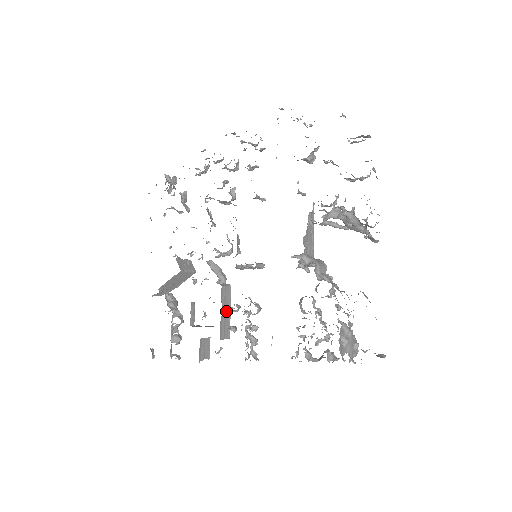
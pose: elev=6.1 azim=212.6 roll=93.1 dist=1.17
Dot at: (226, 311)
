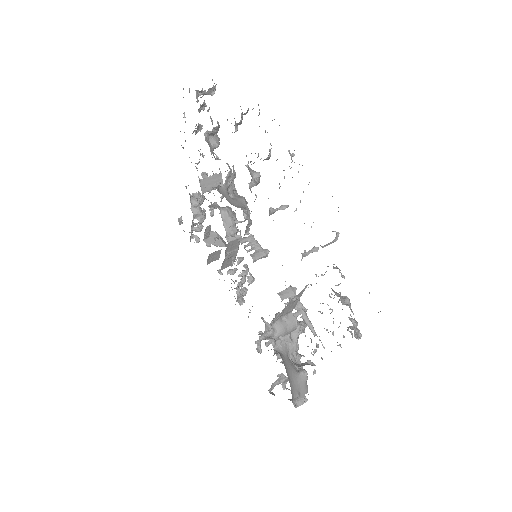
Dot at: (231, 254)
